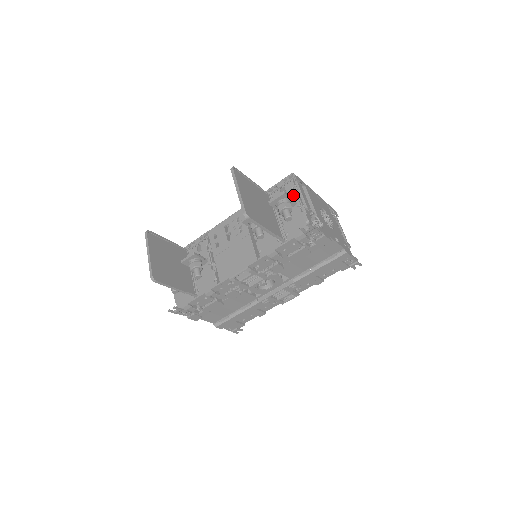
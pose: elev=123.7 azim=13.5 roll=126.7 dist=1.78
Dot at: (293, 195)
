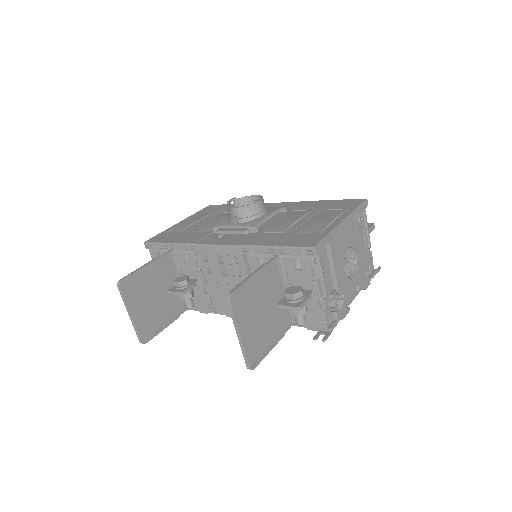
Dot at: (310, 280)
